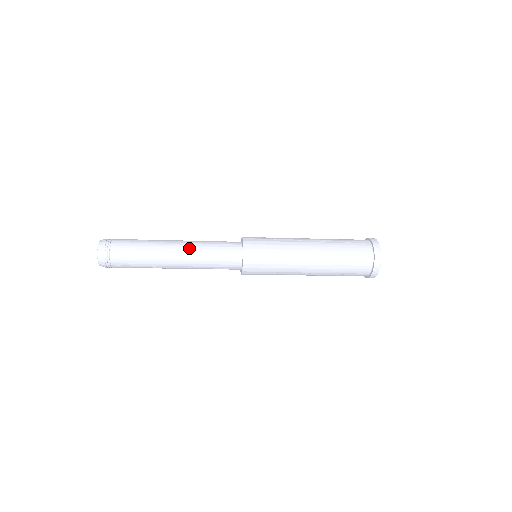
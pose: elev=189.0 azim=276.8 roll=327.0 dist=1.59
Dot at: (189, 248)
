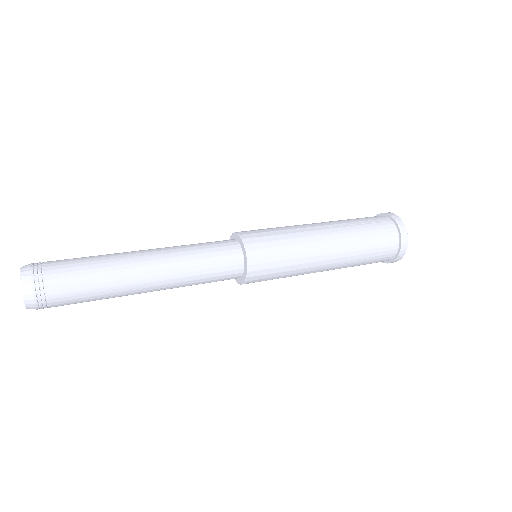
Dot at: (168, 261)
